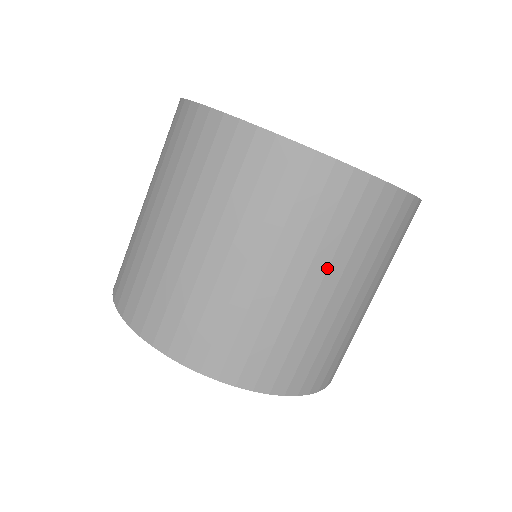
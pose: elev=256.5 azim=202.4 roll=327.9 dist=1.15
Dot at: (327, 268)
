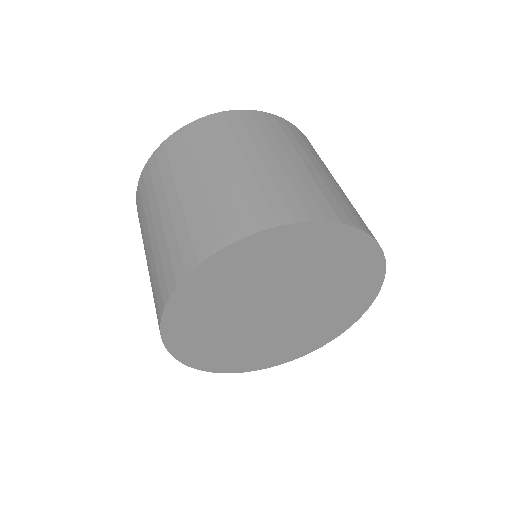
Dot at: (306, 154)
